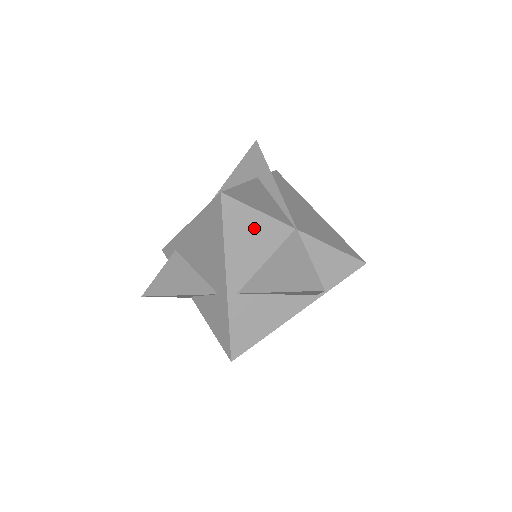
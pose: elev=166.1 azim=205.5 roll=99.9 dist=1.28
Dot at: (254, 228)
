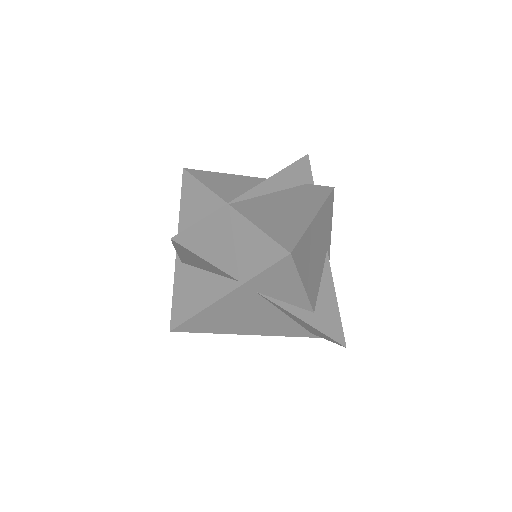
Dot at: (199, 201)
